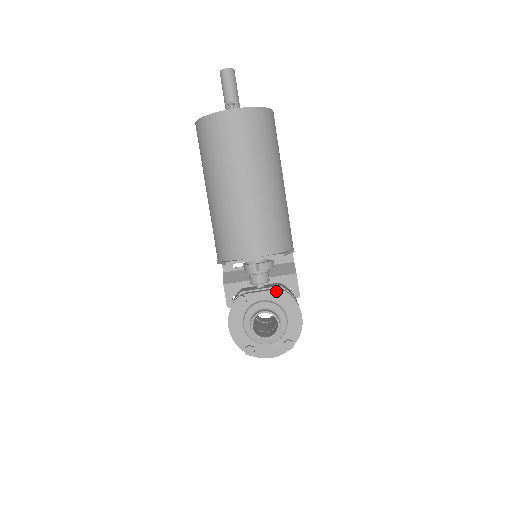
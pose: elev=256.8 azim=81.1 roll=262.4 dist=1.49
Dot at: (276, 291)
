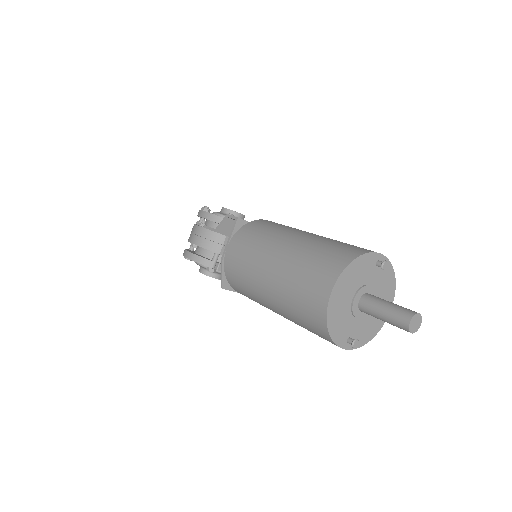
Dot at: occluded
